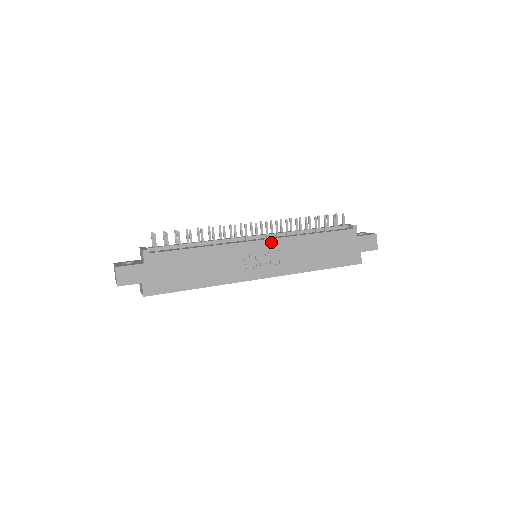
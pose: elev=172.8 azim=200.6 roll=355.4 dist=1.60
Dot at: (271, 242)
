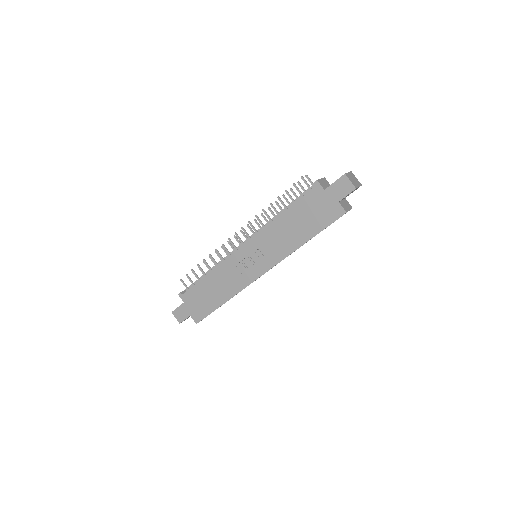
Dot at: (251, 242)
